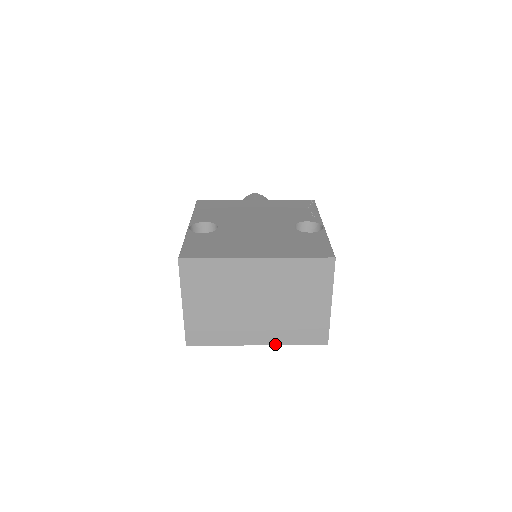
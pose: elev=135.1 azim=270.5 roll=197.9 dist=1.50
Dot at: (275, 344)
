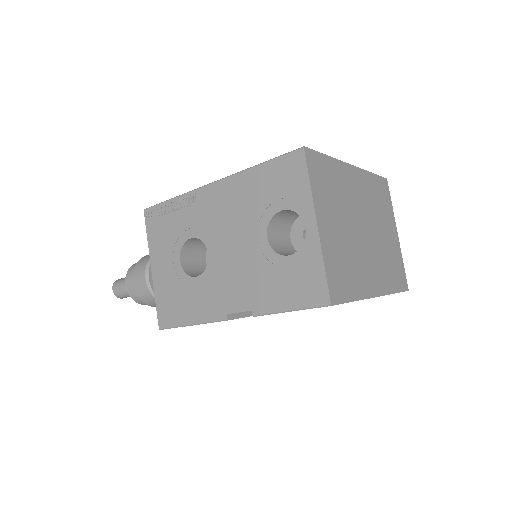
Dot at: (386, 293)
